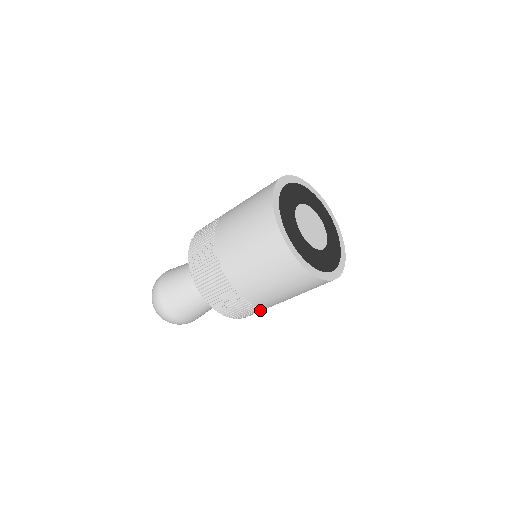
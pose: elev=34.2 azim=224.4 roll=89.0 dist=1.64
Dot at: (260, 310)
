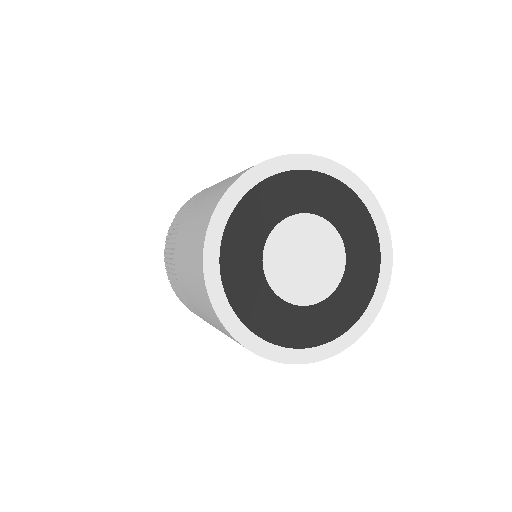
Dot at: occluded
